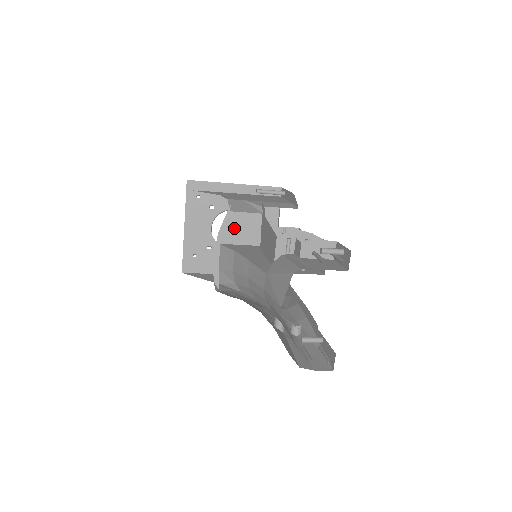
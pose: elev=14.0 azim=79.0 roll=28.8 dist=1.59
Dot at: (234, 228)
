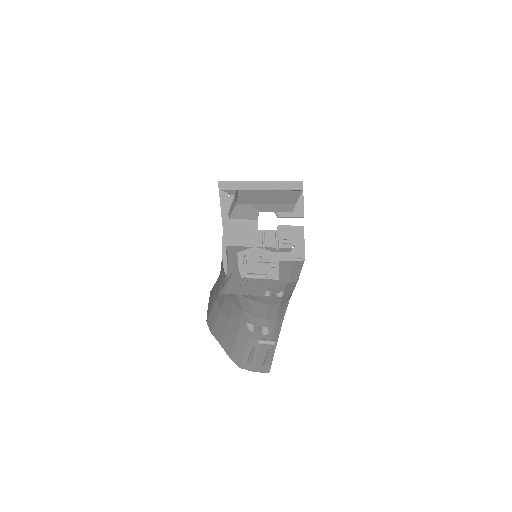
Dot at: (235, 233)
